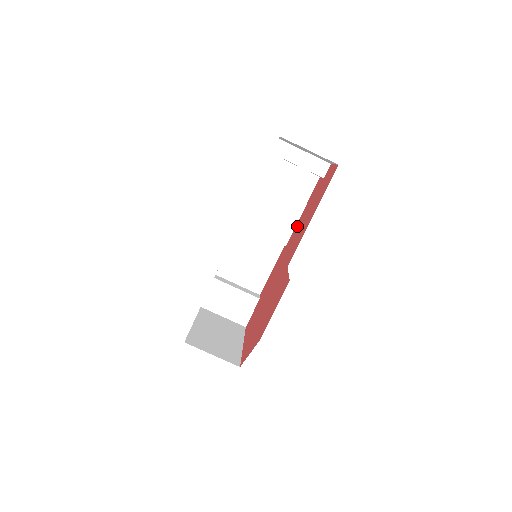
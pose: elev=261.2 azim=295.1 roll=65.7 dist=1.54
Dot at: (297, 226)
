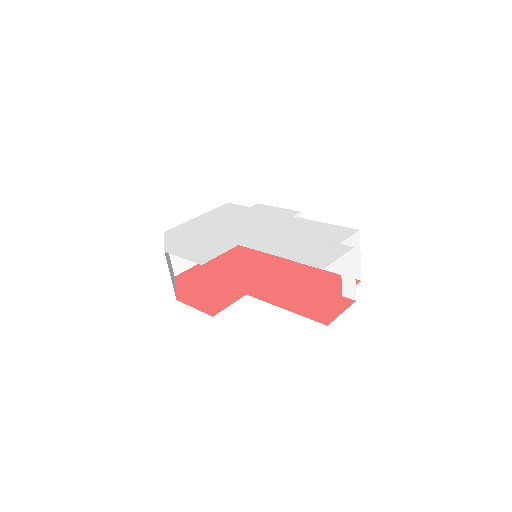
Dot at: (309, 273)
